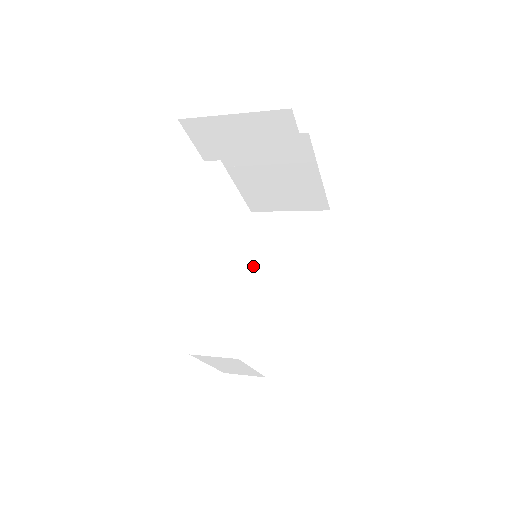
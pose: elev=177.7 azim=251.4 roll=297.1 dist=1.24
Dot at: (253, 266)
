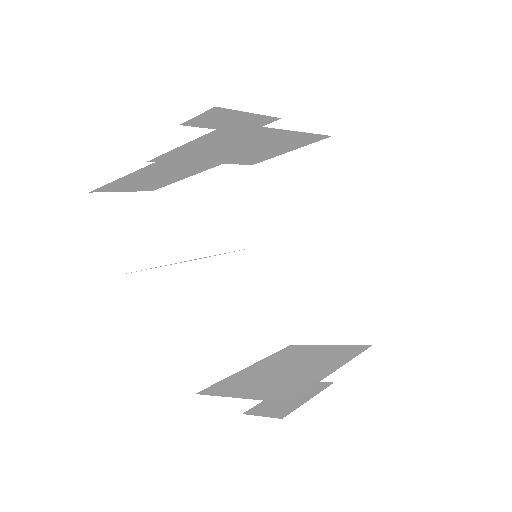
Dot at: (276, 230)
